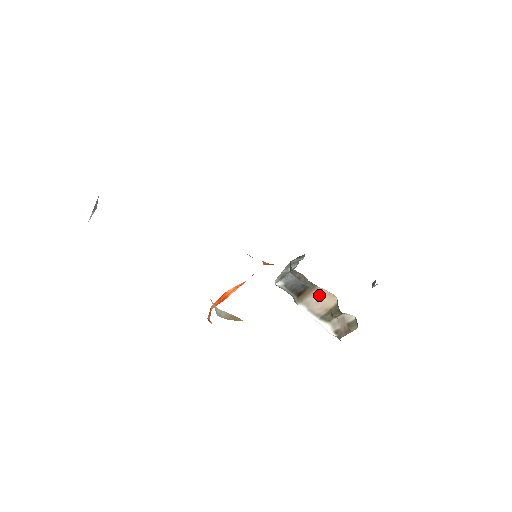
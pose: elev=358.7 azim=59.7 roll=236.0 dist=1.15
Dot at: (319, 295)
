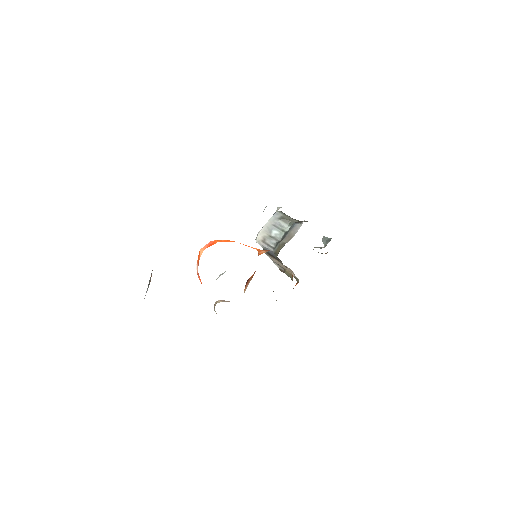
Dot at: (284, 265)
